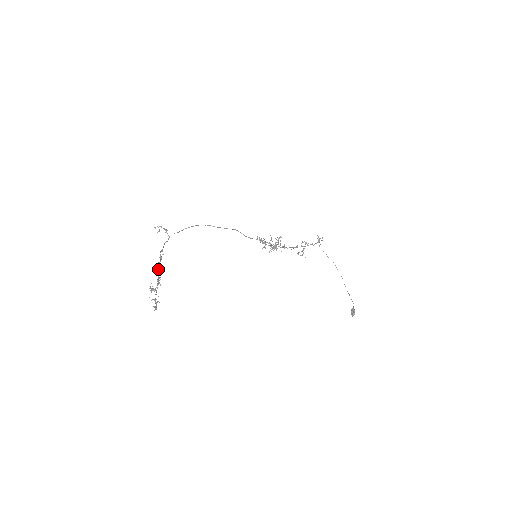
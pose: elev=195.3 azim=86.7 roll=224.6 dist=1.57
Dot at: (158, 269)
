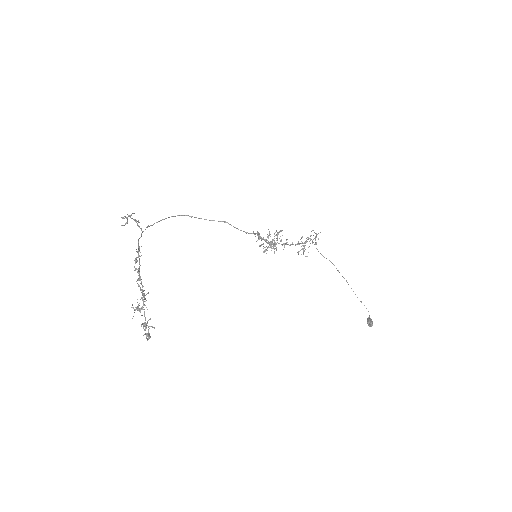
Dot at: (140, 277)
